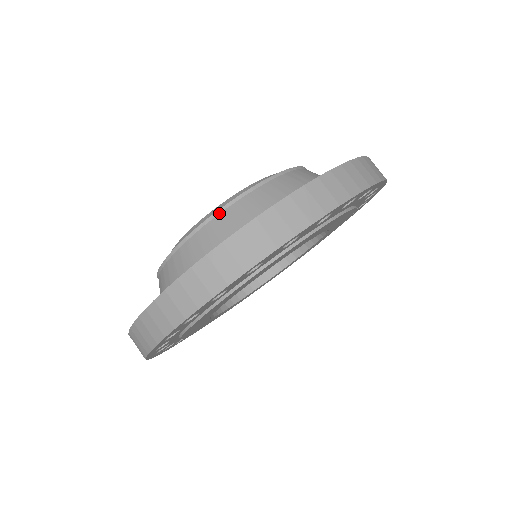
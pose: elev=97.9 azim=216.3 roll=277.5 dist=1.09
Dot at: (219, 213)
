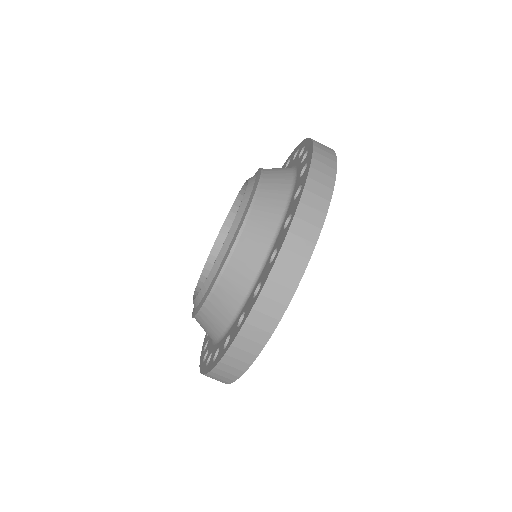
Dot at: (238, 241)
